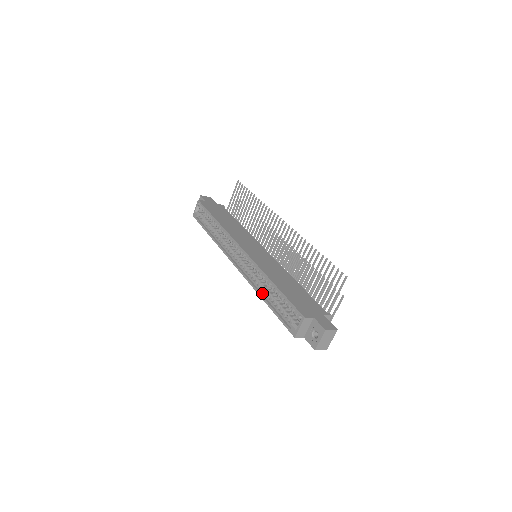
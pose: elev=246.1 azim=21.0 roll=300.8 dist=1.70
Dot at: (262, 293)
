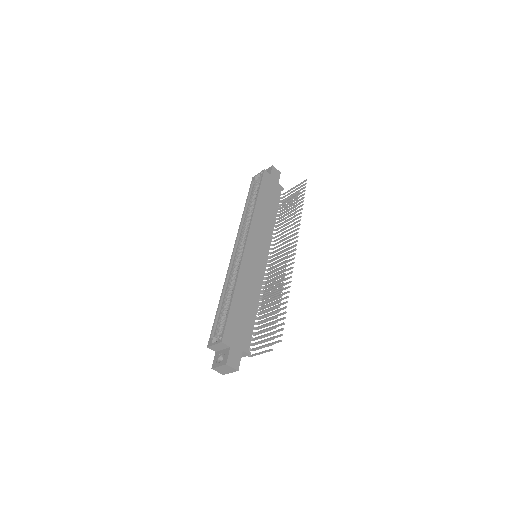
Dot at: (225, 291)
